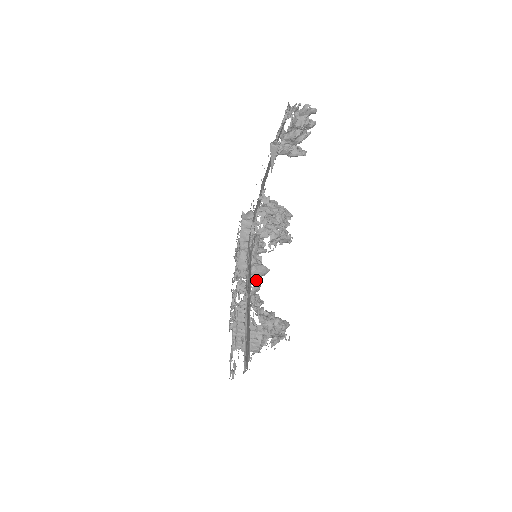
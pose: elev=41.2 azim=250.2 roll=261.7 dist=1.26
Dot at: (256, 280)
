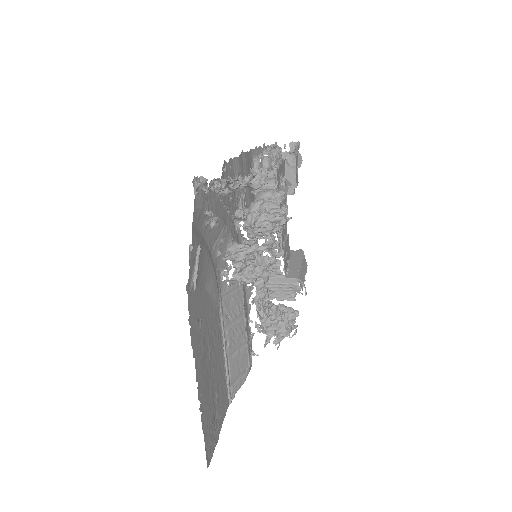
Dot at: (259, 280)
